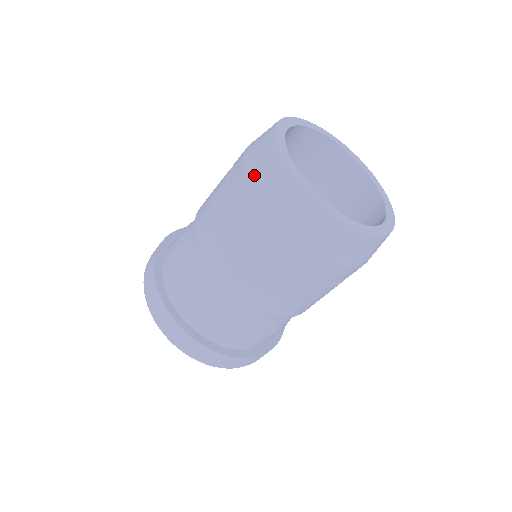
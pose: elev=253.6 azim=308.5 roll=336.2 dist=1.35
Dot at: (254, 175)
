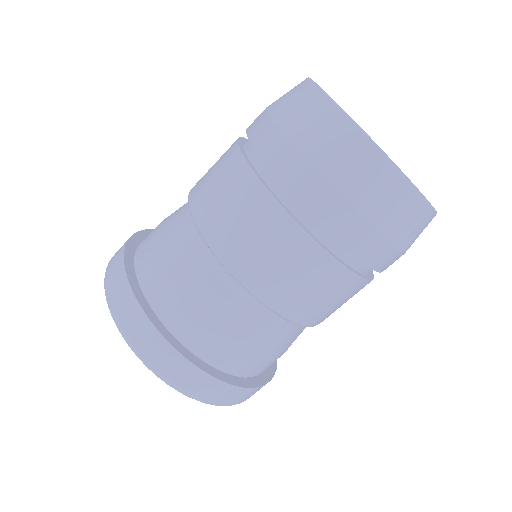
Dot at: (323, 157)
